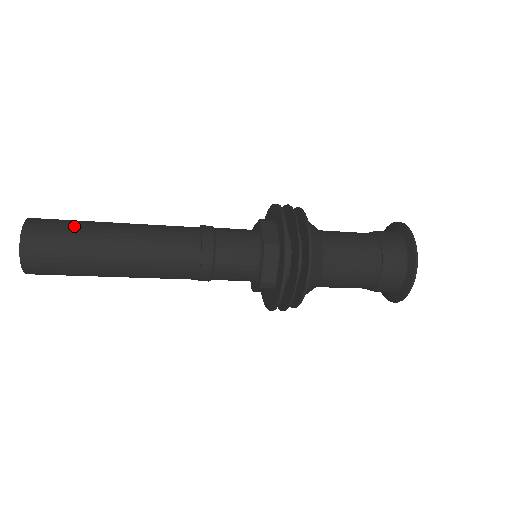
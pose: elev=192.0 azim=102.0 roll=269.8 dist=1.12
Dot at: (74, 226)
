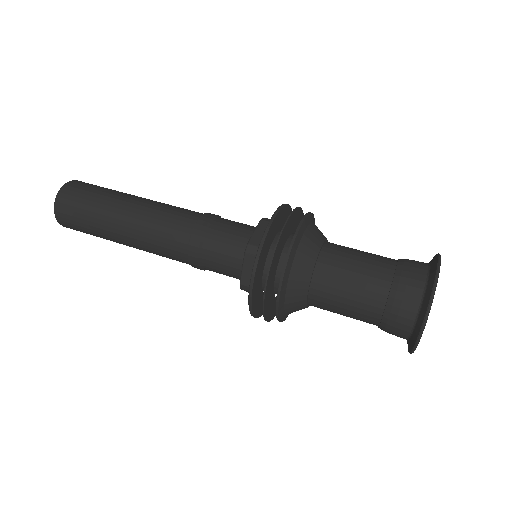
Dot at: (98, 193)
